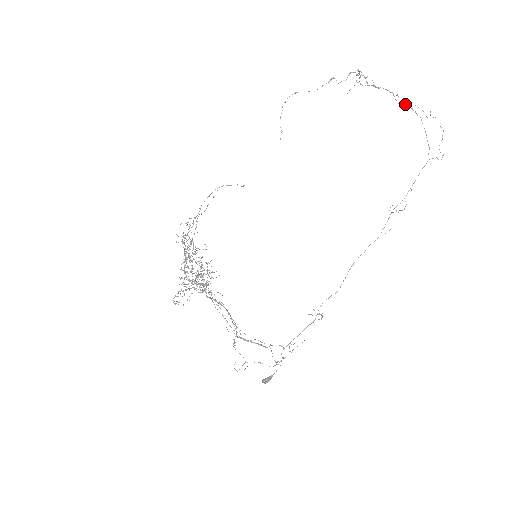
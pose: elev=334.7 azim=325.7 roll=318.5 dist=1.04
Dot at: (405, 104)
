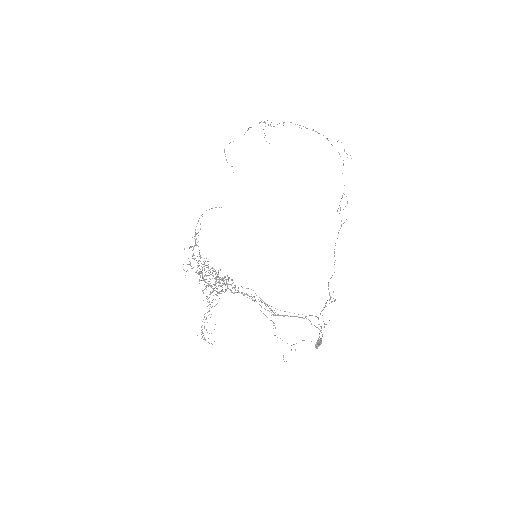
Dot at: (306, 128)
